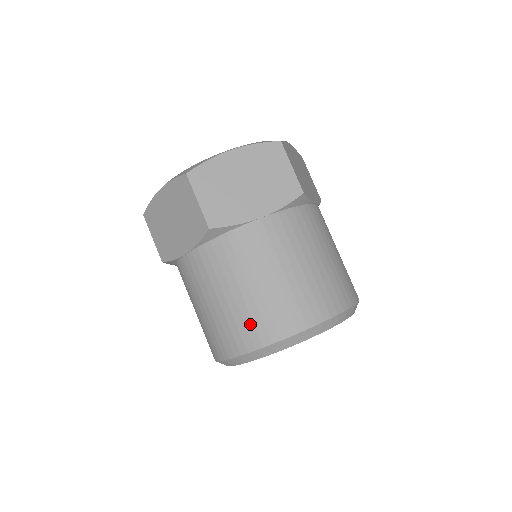
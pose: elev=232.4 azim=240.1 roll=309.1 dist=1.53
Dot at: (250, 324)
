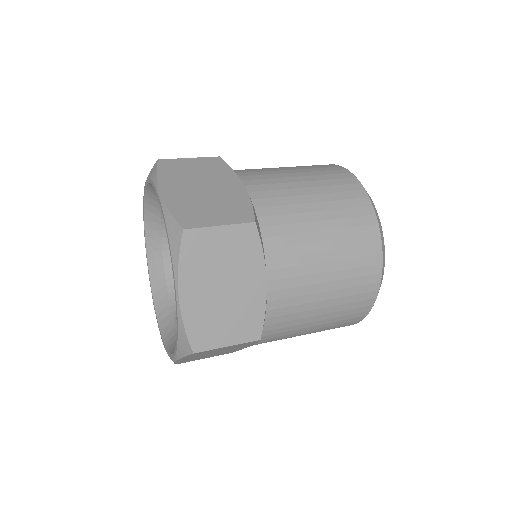
Dot at: (350, 312)
